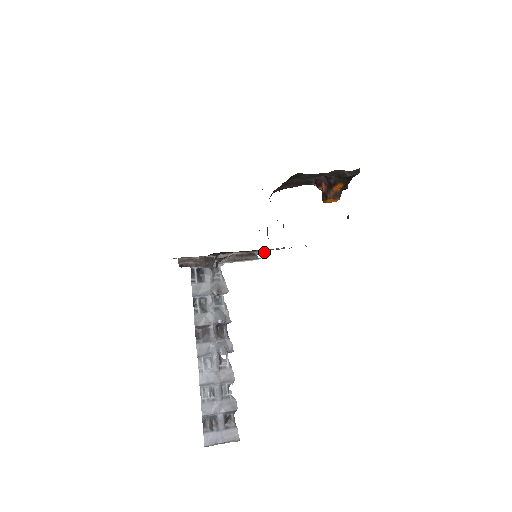
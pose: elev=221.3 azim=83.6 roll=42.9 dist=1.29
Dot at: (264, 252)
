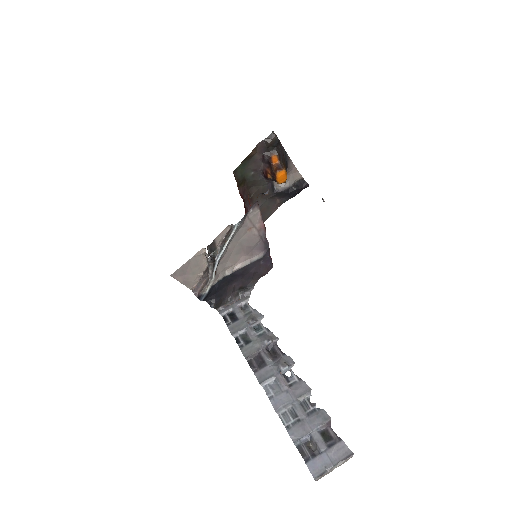
Dot at: (264, 254)
